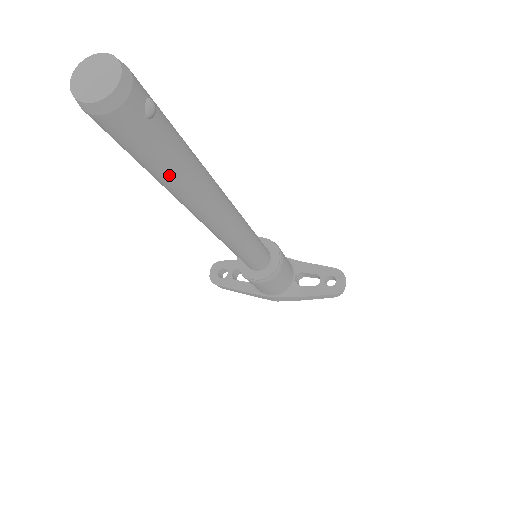
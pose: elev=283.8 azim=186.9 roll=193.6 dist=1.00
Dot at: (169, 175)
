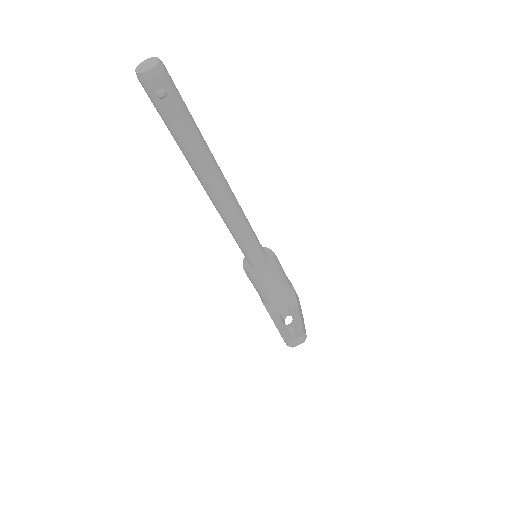
Dot at: (172, 134)
